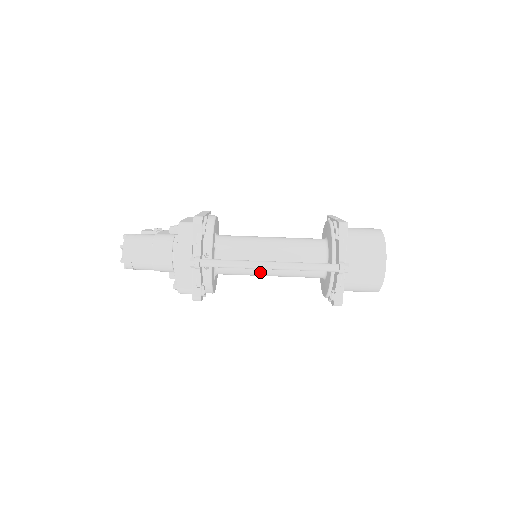
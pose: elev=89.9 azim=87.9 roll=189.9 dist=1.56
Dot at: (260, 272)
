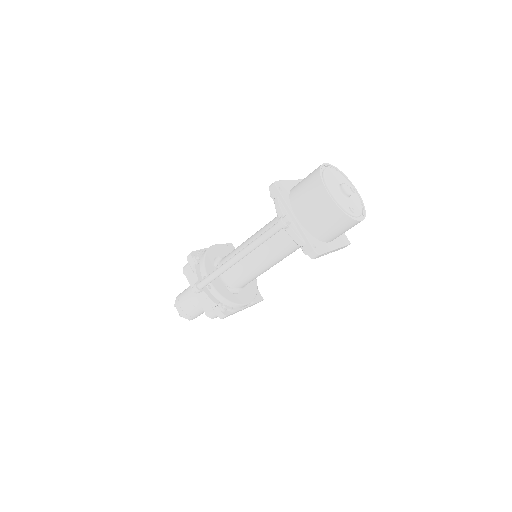
Dot at: (257, 267)
